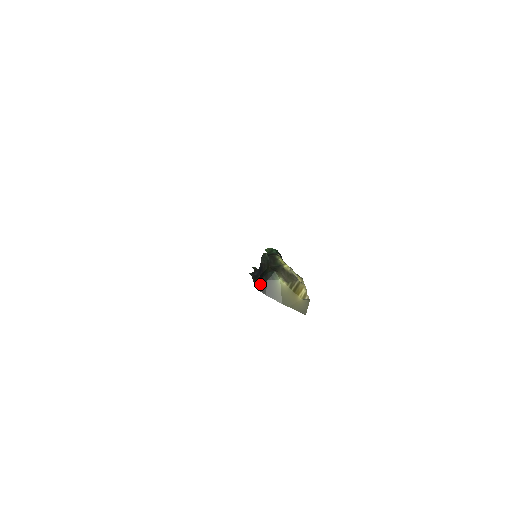
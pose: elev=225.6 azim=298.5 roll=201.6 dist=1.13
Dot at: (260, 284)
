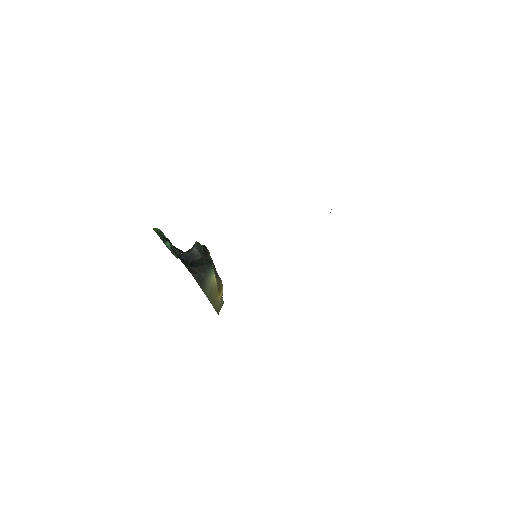
Dot at: (196, 272)
